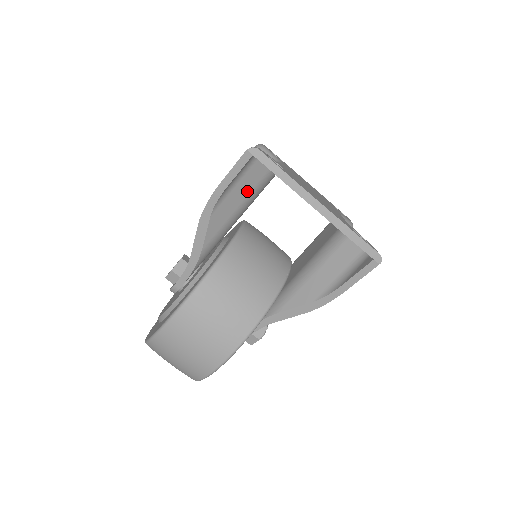
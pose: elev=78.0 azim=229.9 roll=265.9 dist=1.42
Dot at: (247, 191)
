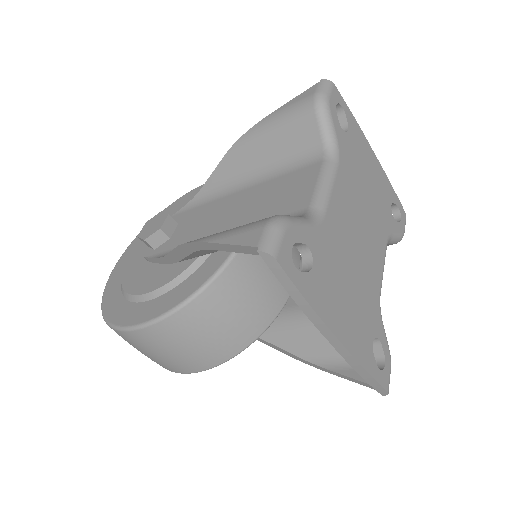
Dot at: occluded
